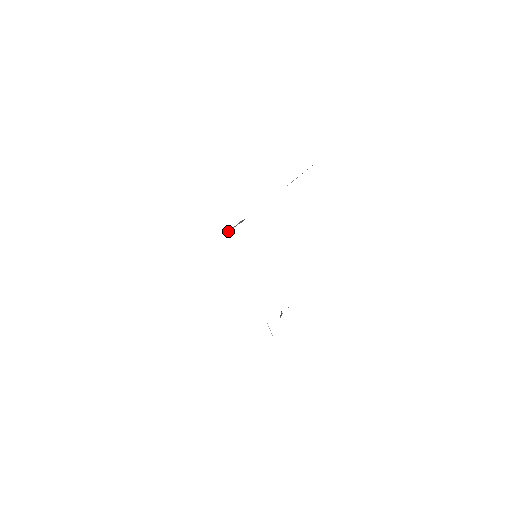
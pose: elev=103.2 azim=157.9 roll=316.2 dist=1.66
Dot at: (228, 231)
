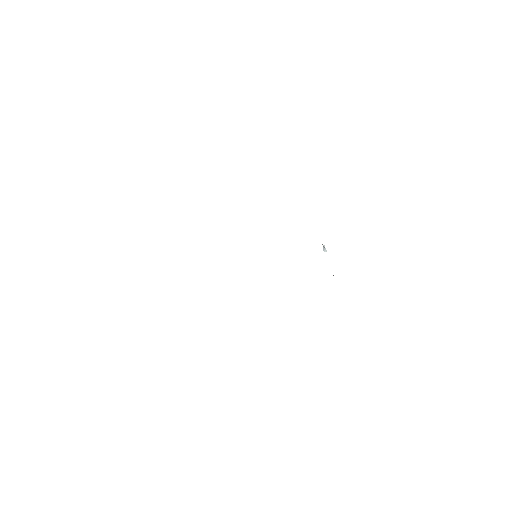
Dot at: occluded
